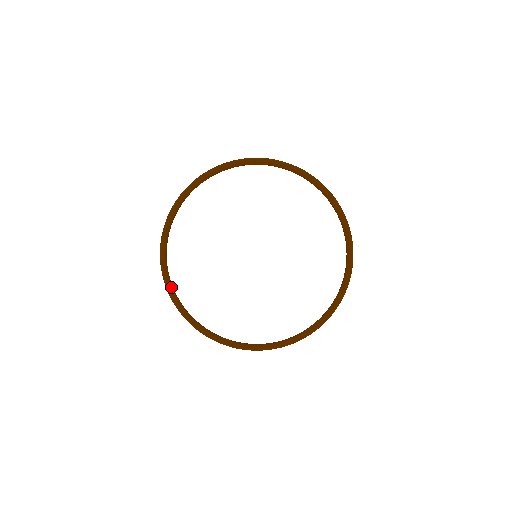
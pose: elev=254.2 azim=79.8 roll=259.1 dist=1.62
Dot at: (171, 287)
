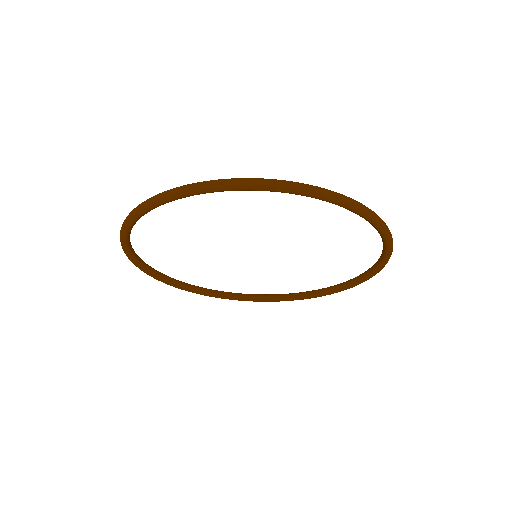
Dot at: (172, 284)
